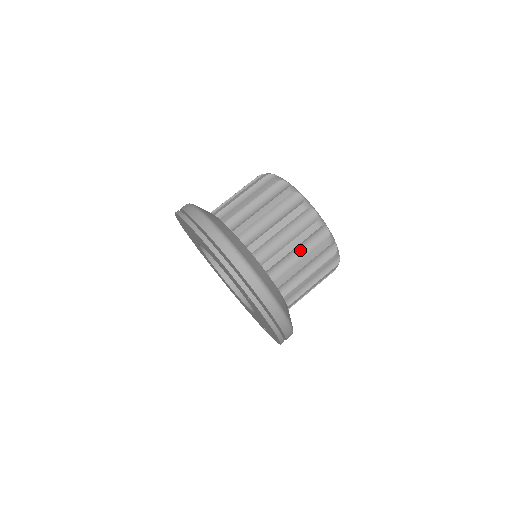
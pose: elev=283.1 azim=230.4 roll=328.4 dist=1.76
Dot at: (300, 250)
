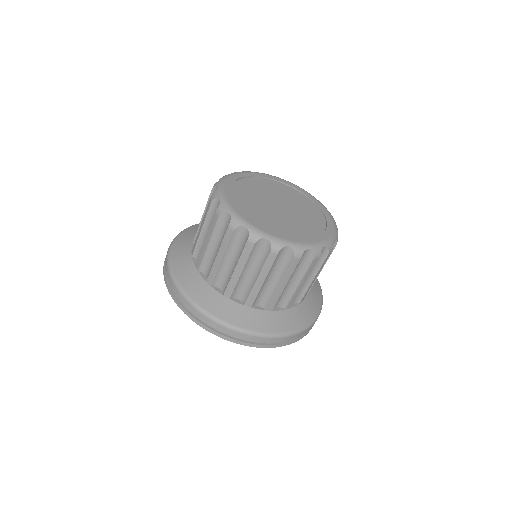
Dot at: (273, 276)
